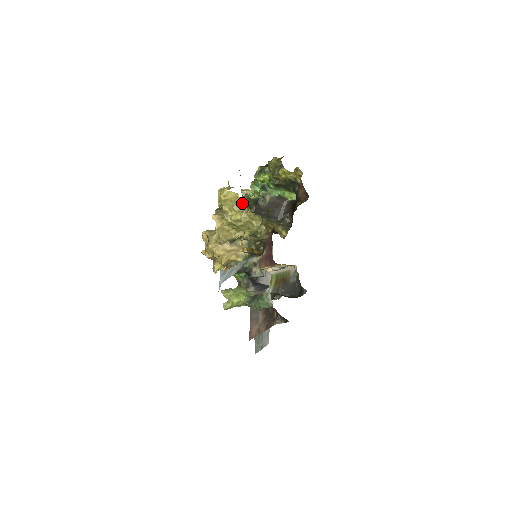
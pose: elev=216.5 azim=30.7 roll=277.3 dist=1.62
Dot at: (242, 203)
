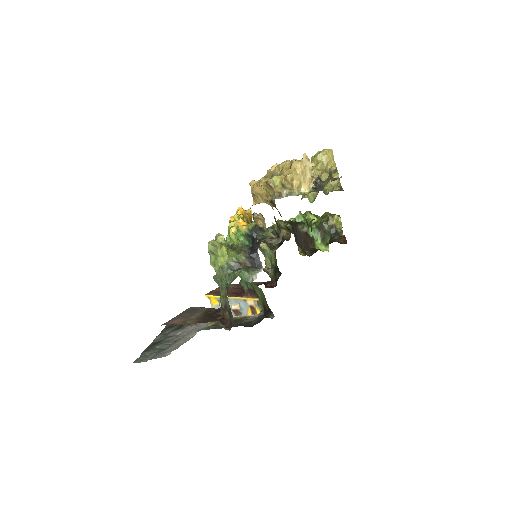
Dot at: (332, 168)
